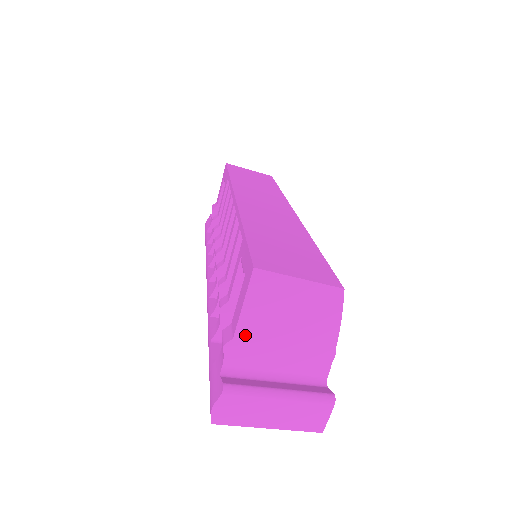
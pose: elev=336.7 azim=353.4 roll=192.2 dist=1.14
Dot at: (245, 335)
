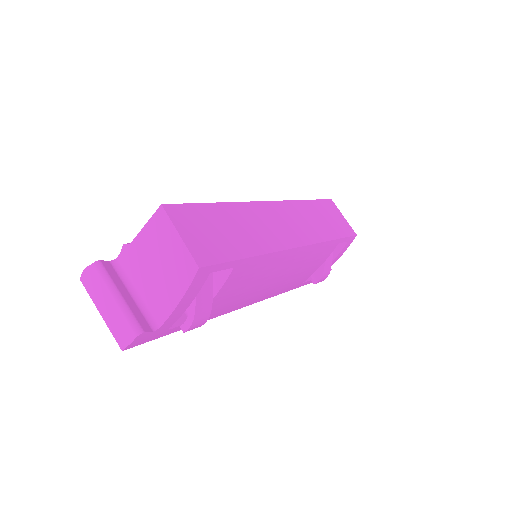
Dot at: (136, 248)
